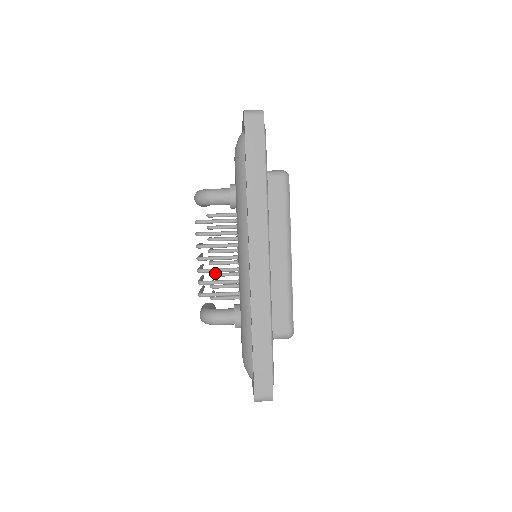
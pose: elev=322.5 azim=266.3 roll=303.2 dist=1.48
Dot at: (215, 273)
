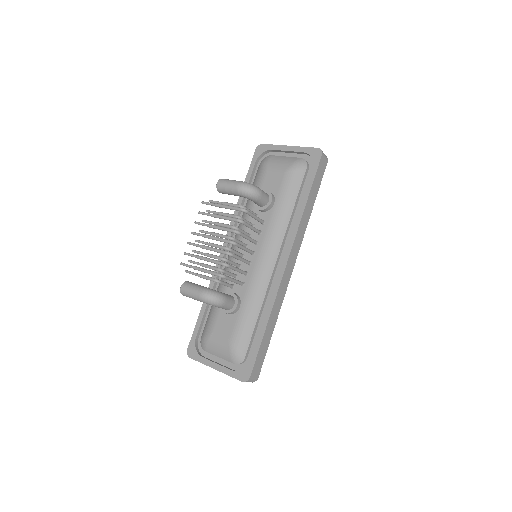
Dot at: (228, 259)
